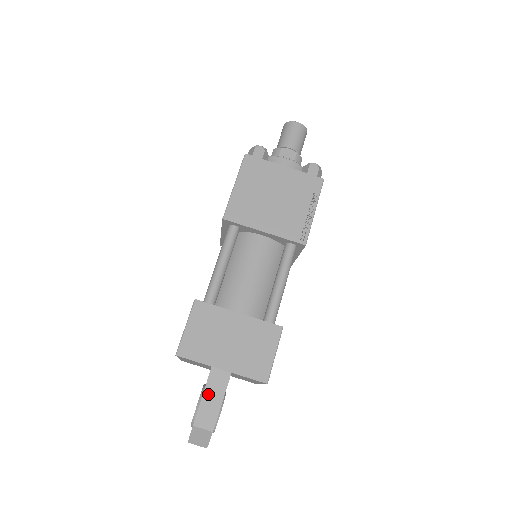
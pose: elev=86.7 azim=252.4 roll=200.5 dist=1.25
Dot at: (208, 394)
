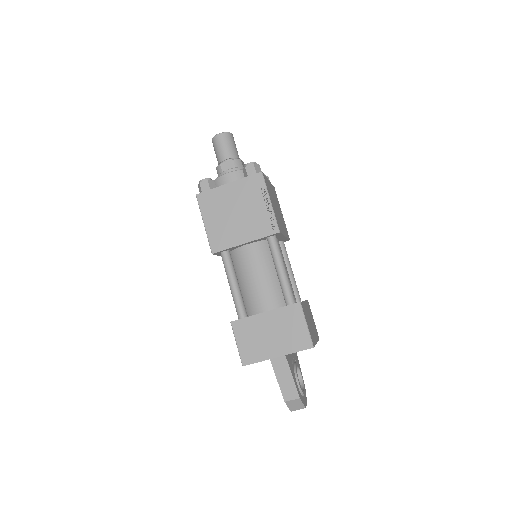
Dot at: (280, 377)
